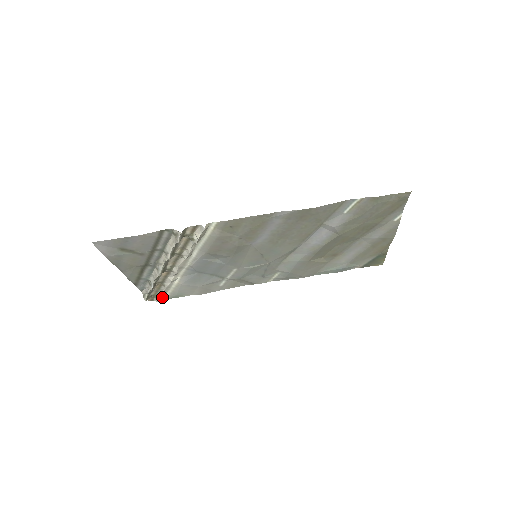
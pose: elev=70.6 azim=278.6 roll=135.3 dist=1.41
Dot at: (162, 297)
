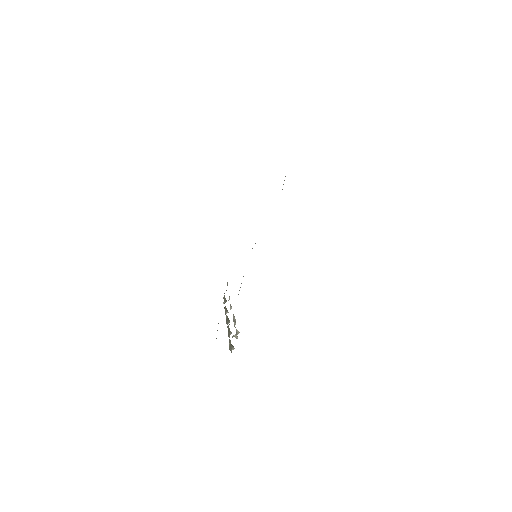
Dot at: (227, 285)
